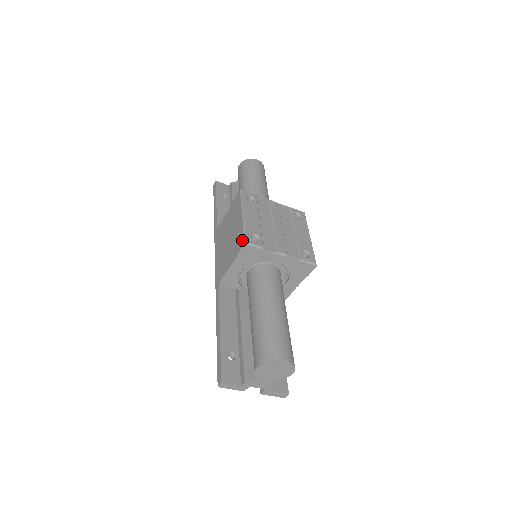
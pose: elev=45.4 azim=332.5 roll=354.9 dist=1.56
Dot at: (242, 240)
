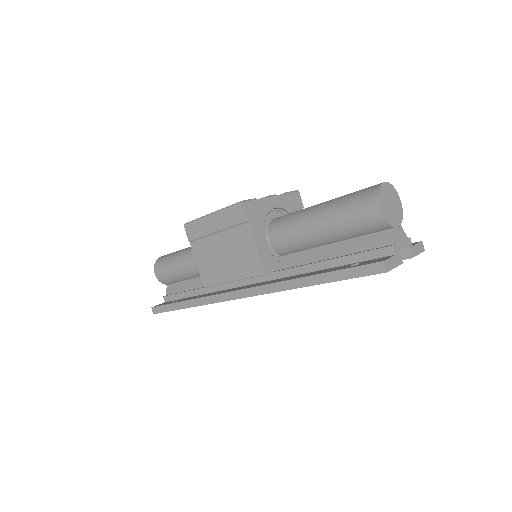
Dot at: (236, 209)
